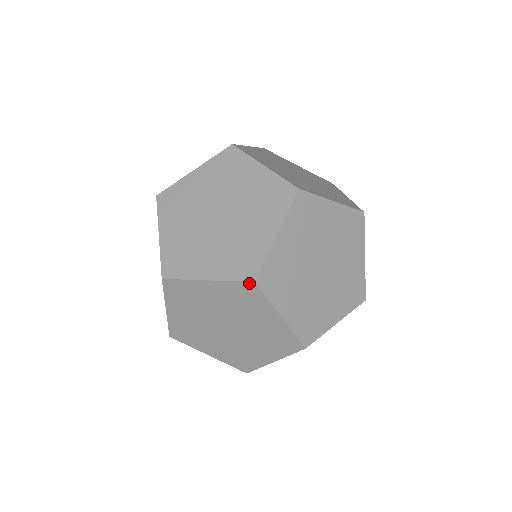
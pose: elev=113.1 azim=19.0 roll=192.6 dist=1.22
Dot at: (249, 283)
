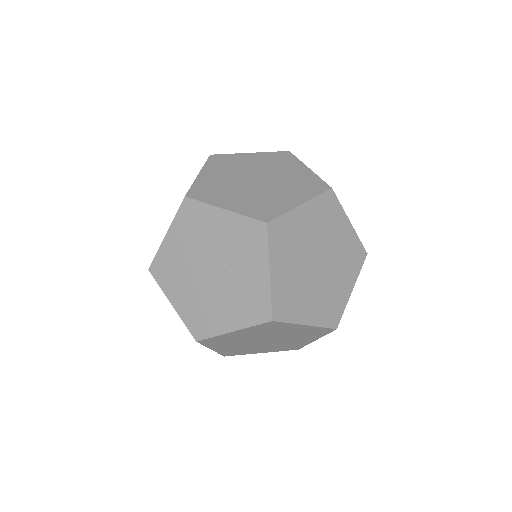
Dot at: (268, 323)
